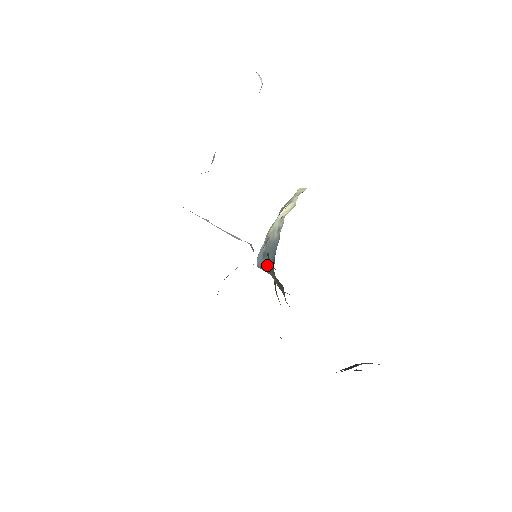
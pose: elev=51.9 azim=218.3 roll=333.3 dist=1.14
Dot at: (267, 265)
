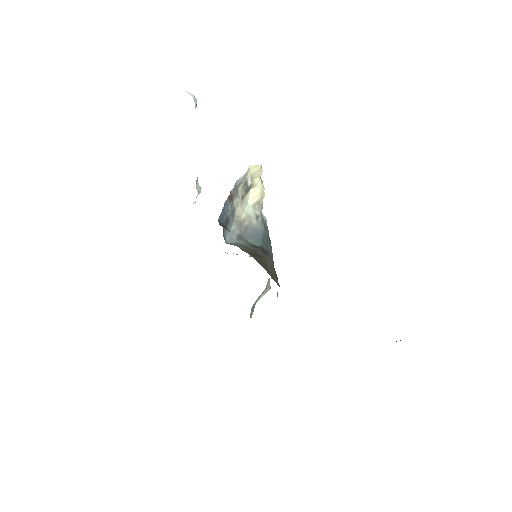
Dot at: (245, 246)
